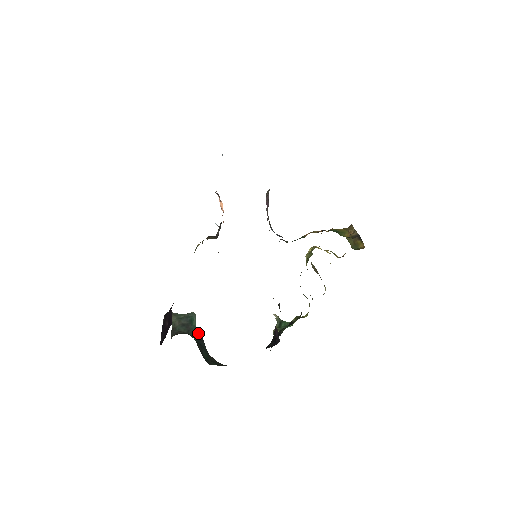
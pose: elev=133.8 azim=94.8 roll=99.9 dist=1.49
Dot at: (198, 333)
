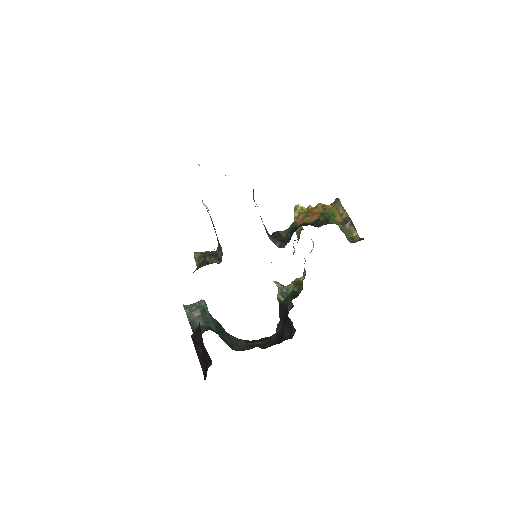
Dot at: (213, 318)
